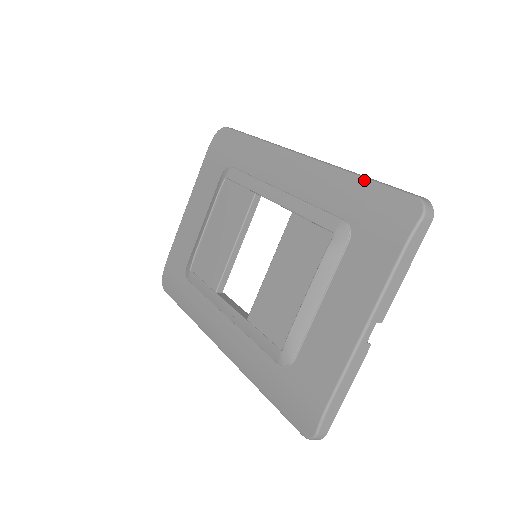
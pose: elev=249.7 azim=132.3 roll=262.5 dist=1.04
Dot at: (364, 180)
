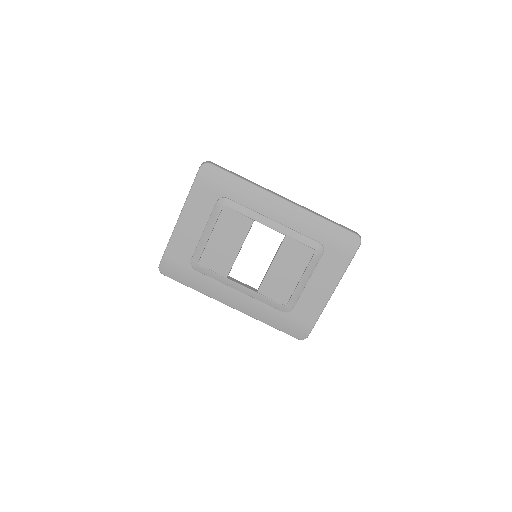
Dot at: (329, 222)
